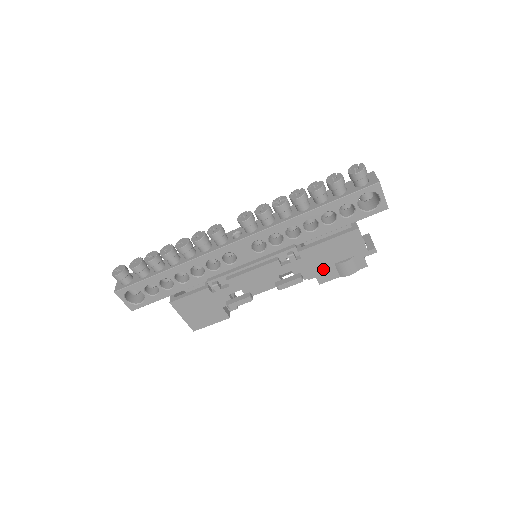
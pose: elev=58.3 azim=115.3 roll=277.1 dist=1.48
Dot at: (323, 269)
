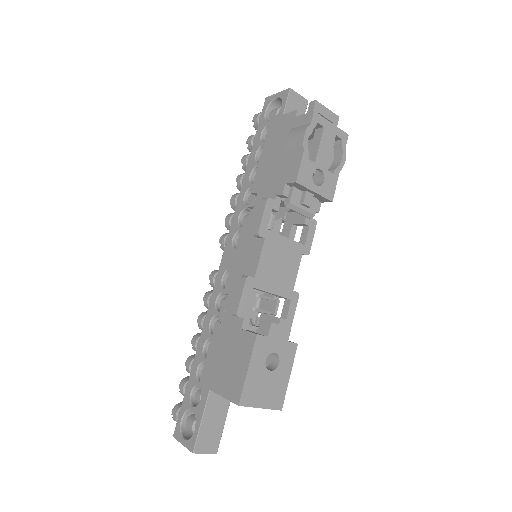
Dot at: (283, 171)
